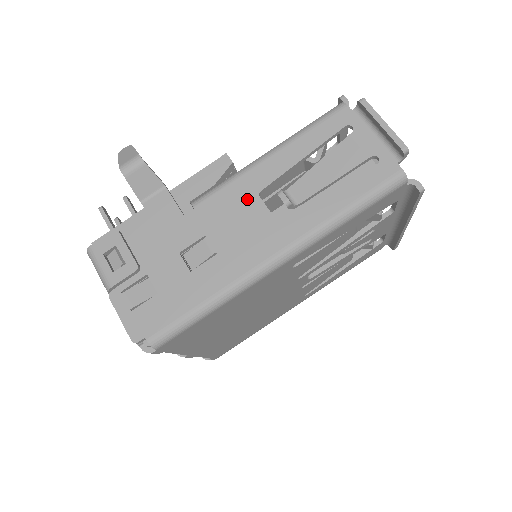
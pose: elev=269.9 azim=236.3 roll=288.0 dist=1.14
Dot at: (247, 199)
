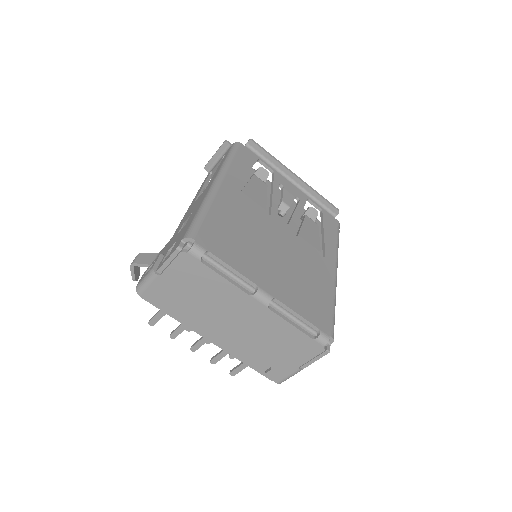
Dot at: occluded
